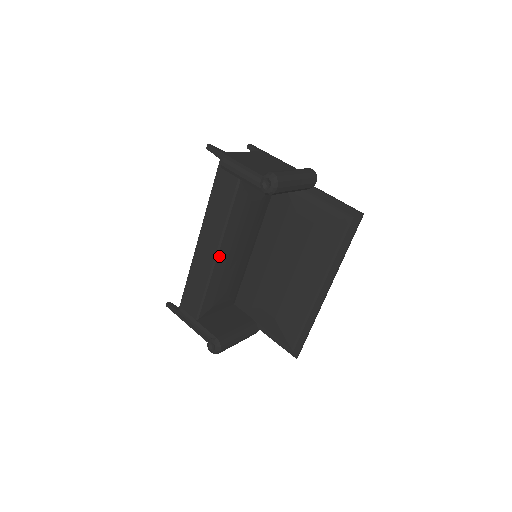
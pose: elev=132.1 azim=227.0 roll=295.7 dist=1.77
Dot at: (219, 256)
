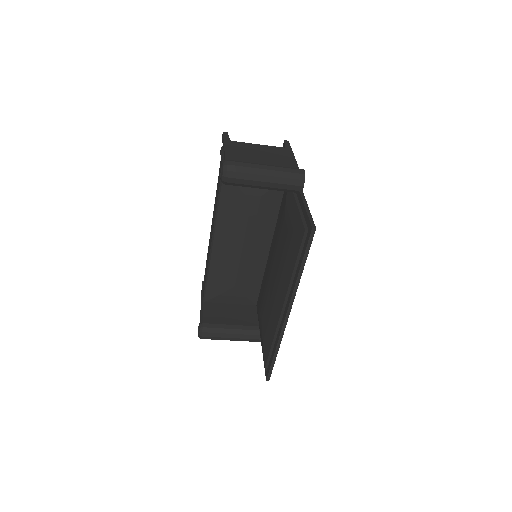
Dot at: (215, 243)
